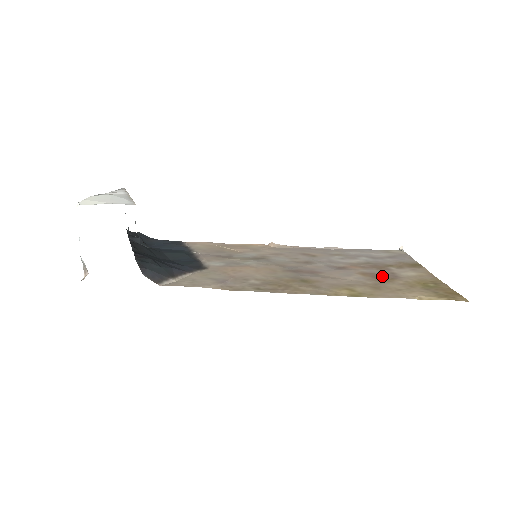
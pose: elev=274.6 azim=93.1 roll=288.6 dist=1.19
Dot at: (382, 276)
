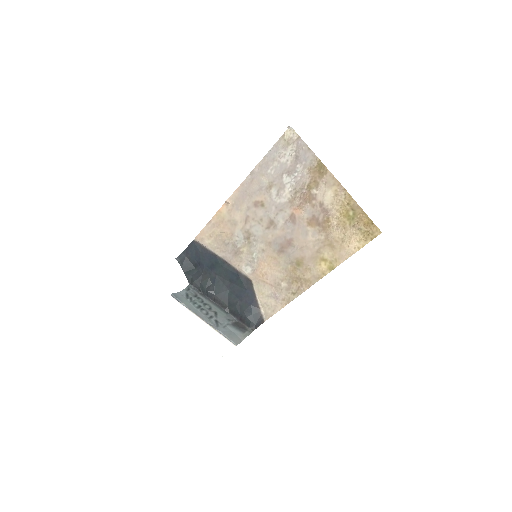
Dot at: (320, 218)
